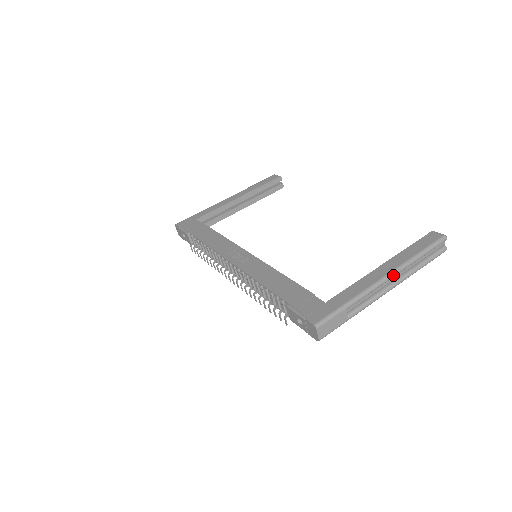
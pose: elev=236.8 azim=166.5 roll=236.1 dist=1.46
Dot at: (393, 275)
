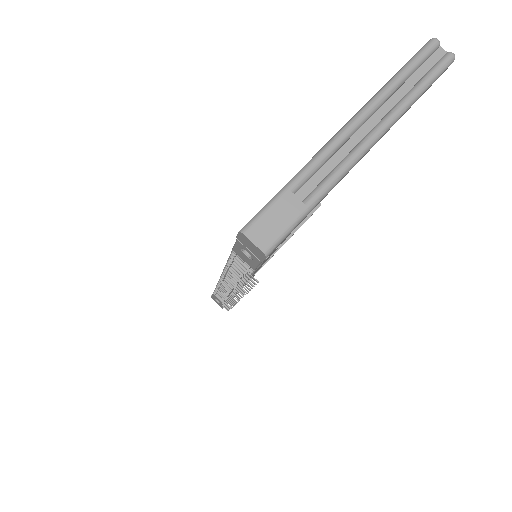
Dot at: (358, 118)
